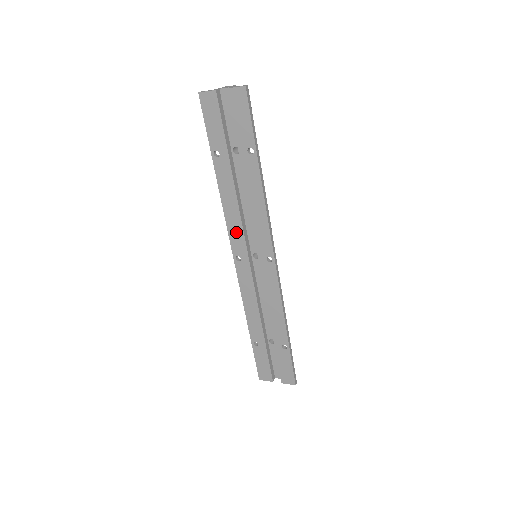
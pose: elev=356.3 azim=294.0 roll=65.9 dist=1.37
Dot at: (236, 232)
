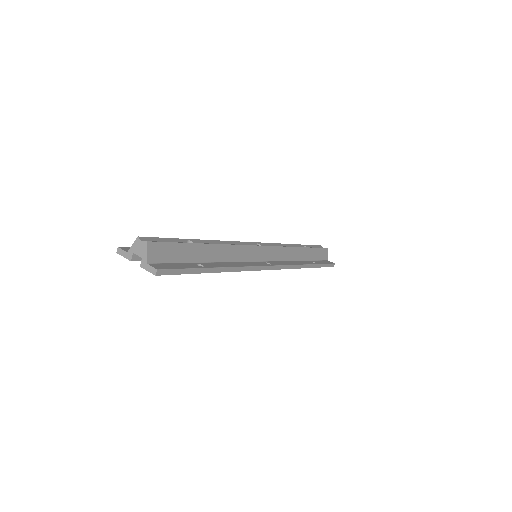
Dot at: occluded
